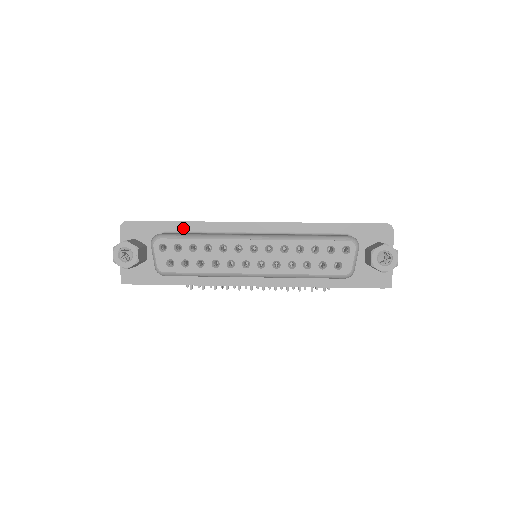
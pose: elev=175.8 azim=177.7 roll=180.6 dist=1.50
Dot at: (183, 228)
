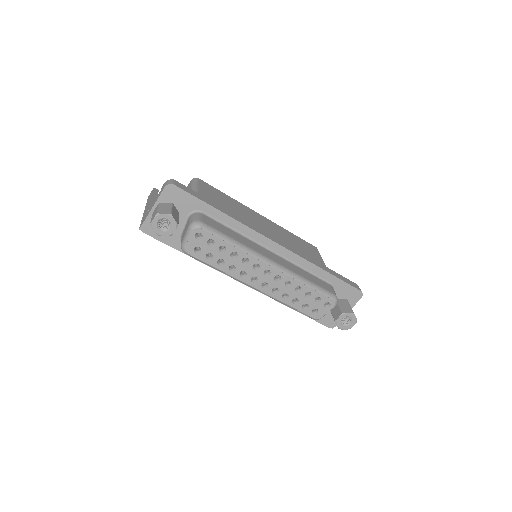
Dot at: (218, 217)
